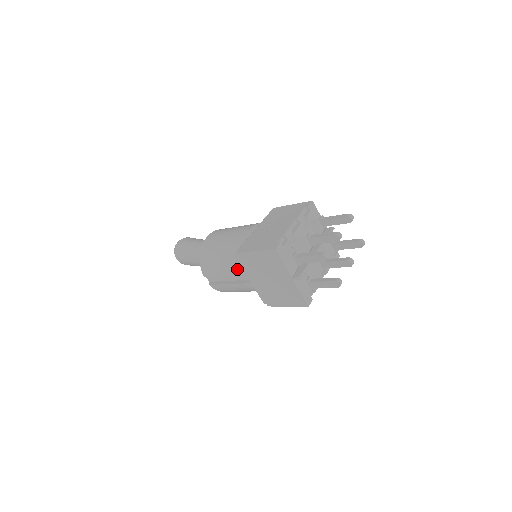
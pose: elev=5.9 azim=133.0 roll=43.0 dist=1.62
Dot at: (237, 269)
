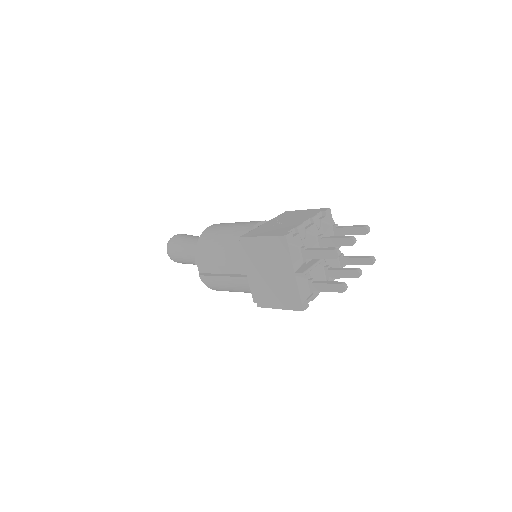
Dot at: (235, 259)
